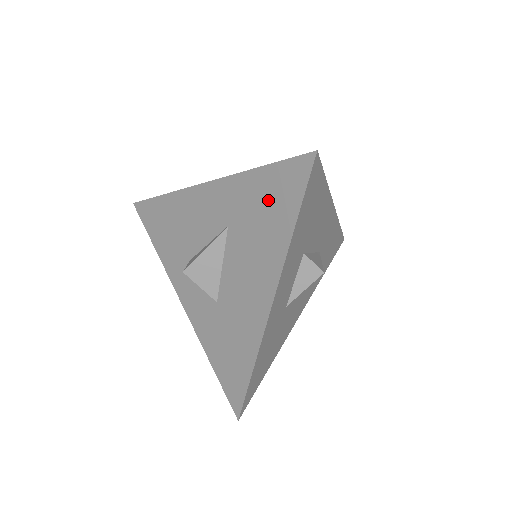
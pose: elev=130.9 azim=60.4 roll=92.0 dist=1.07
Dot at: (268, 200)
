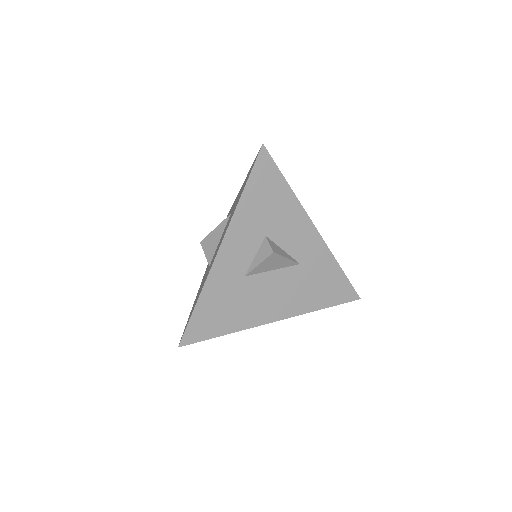
Dot at: occluded
